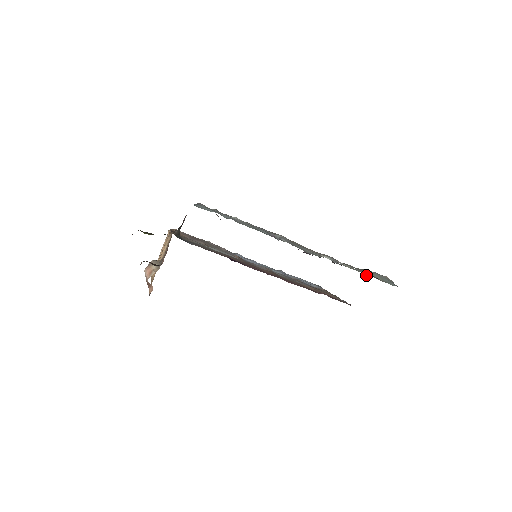
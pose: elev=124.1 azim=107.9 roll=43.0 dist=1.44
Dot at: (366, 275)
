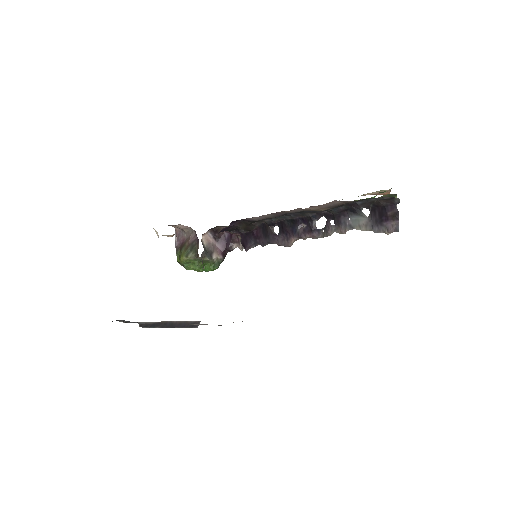
Dot at: occluded
